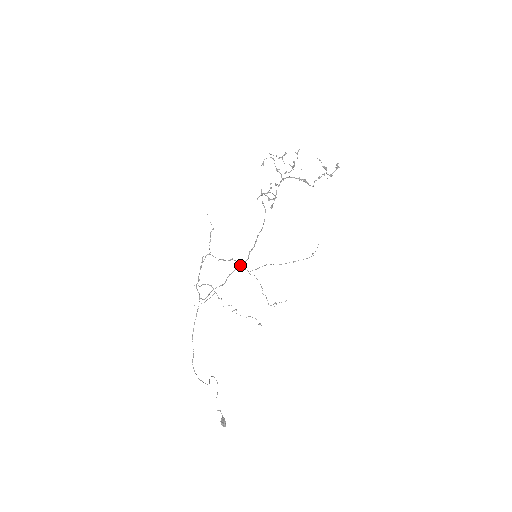
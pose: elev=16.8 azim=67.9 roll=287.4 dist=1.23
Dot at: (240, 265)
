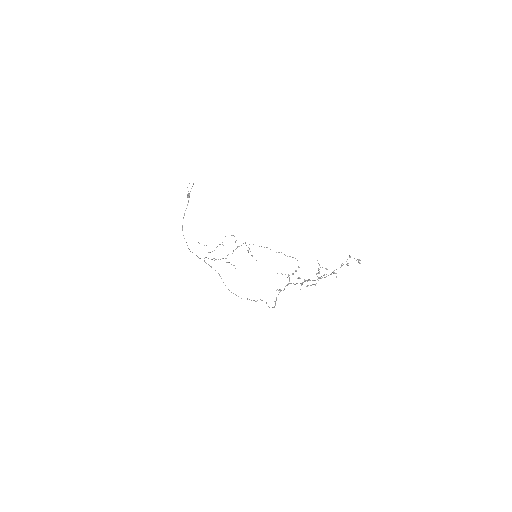
Dot at: occluded
